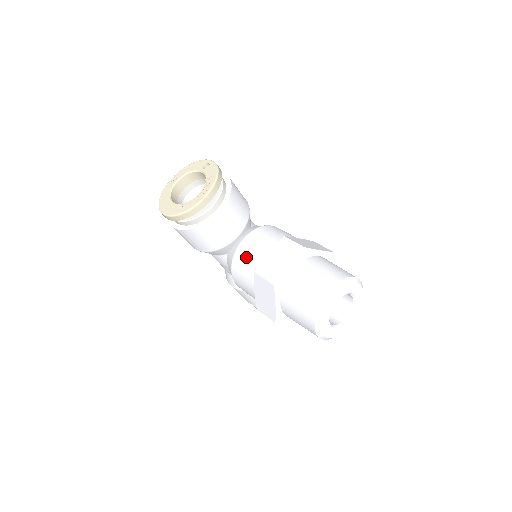
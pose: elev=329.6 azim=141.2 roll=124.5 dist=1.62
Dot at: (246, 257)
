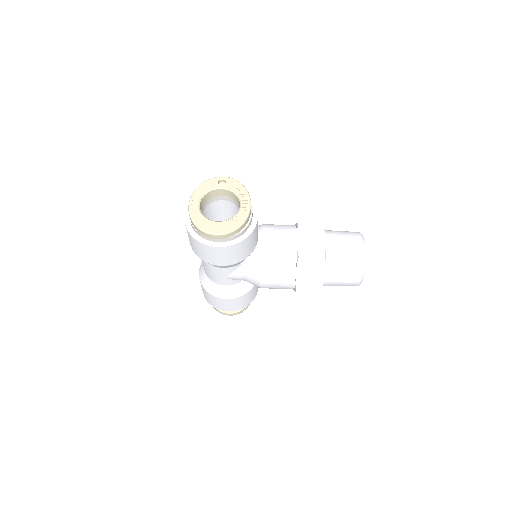
Dot at: (277, 251)
